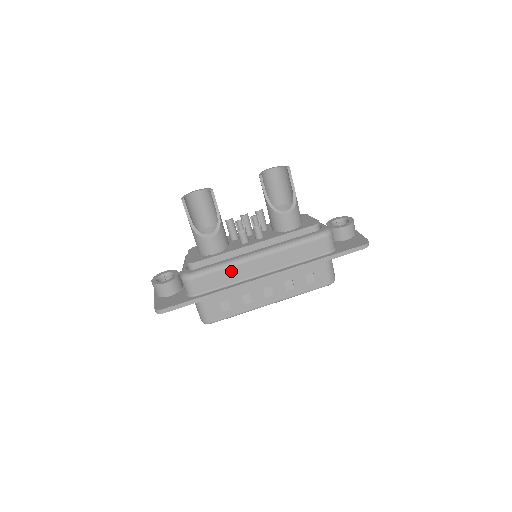
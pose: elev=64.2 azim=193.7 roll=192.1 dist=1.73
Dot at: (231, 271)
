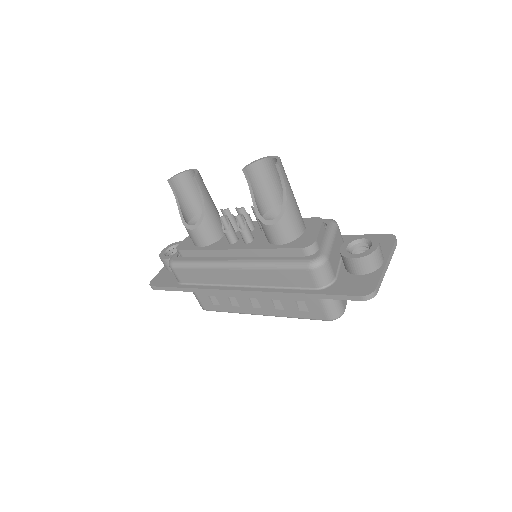
Dot at: (207, 272)
